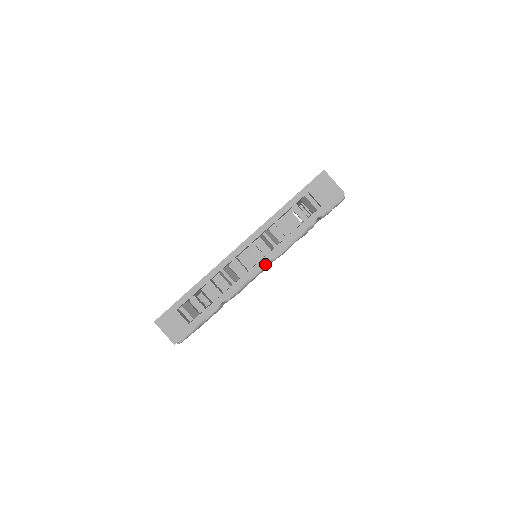
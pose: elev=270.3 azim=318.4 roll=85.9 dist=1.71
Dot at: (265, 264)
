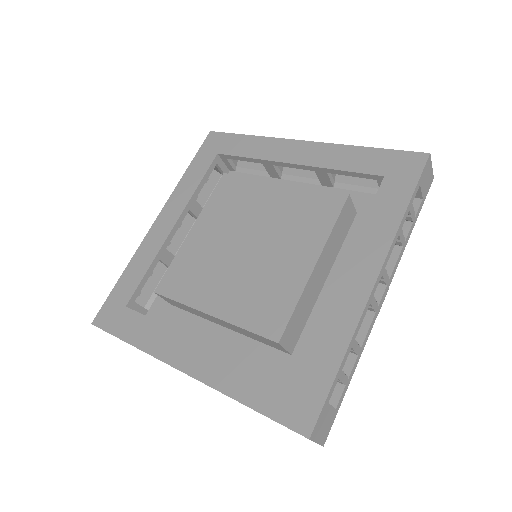
Dot at: occluded
